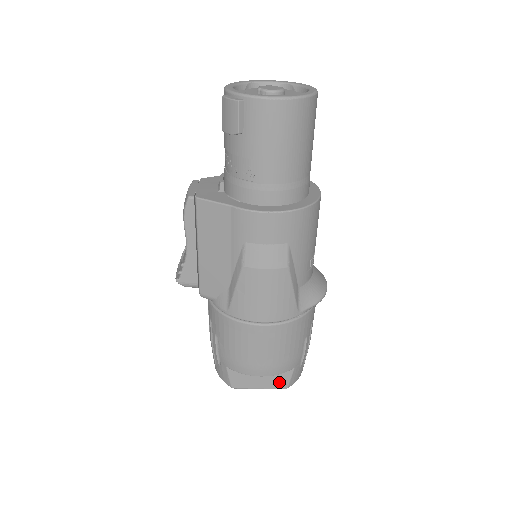
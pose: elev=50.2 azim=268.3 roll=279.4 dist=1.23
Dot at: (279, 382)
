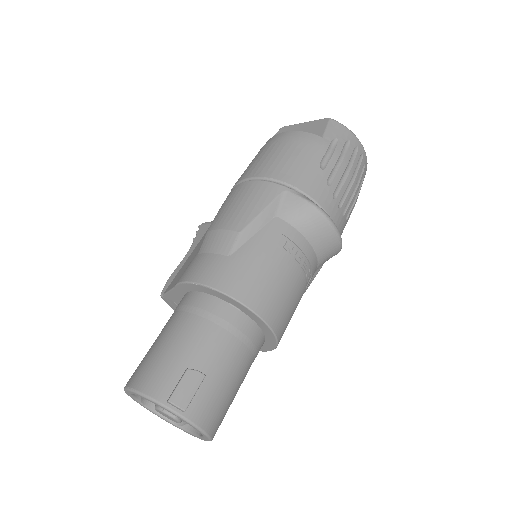
Dot at: occluded
